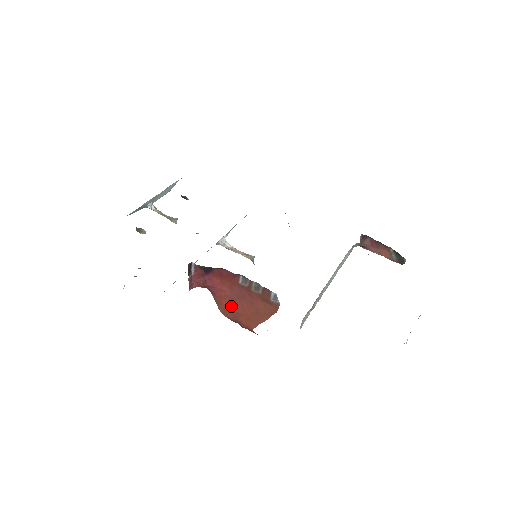
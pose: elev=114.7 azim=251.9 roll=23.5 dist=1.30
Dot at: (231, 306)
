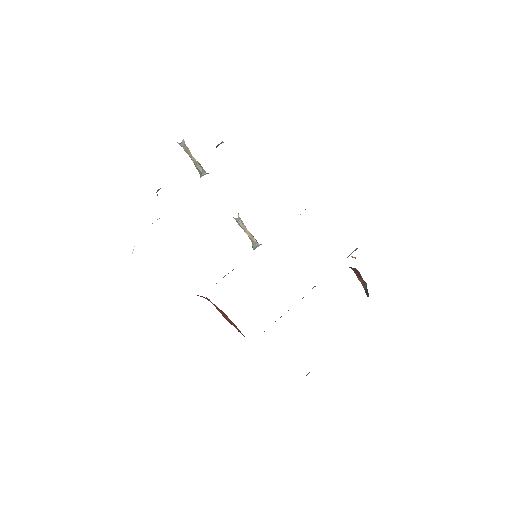
Dot at: (215, 306)
